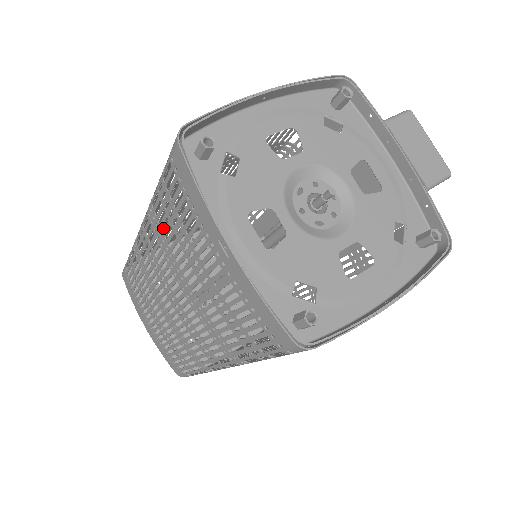
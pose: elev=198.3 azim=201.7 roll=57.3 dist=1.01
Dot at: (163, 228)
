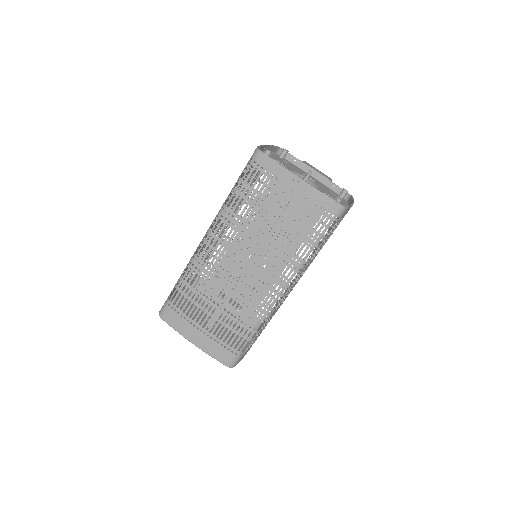
Dot at: occluded
